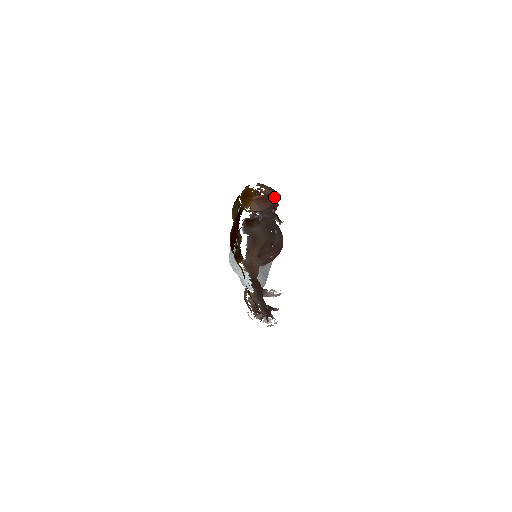
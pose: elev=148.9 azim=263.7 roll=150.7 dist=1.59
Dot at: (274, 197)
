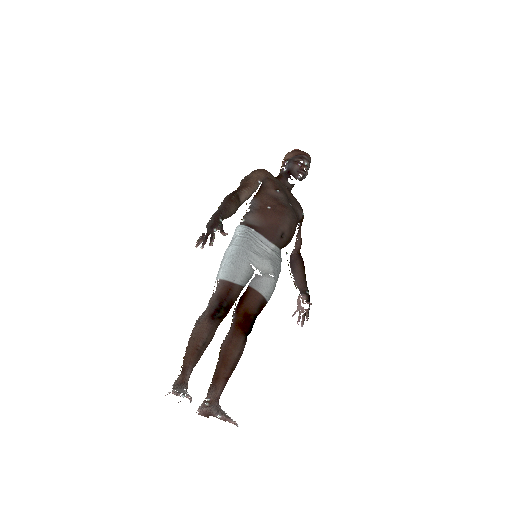
Dot at: (306, 153)
